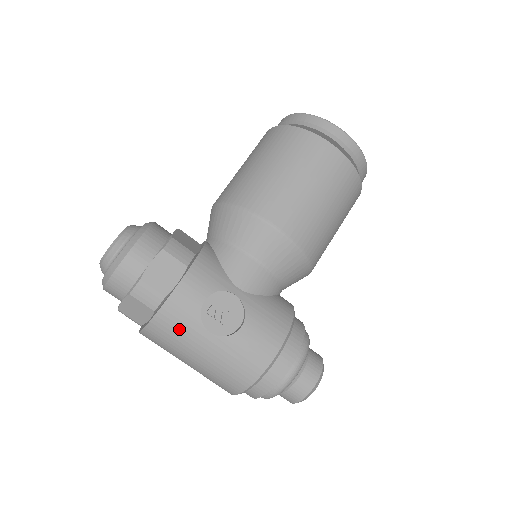
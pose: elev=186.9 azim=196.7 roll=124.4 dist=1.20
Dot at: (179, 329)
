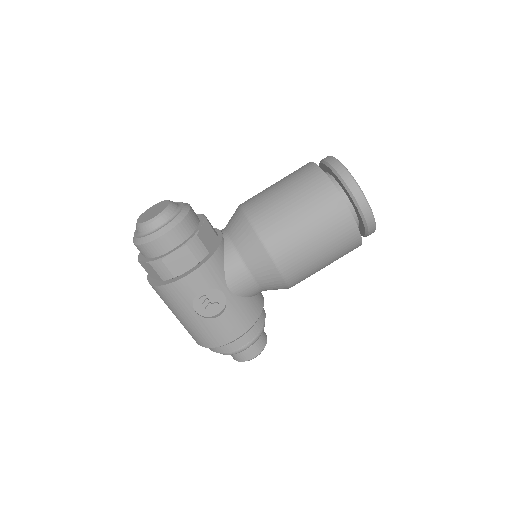
Dot at: (175, 300)
